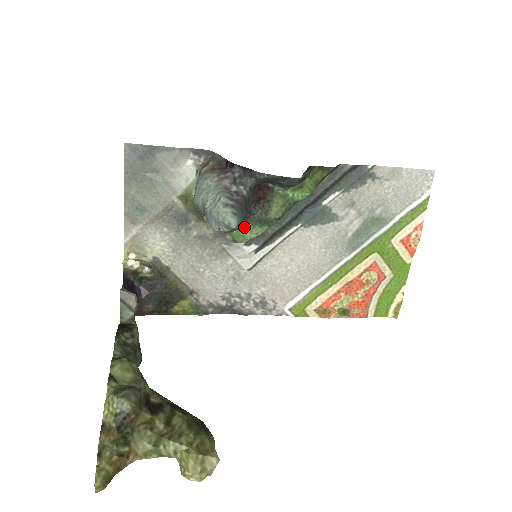
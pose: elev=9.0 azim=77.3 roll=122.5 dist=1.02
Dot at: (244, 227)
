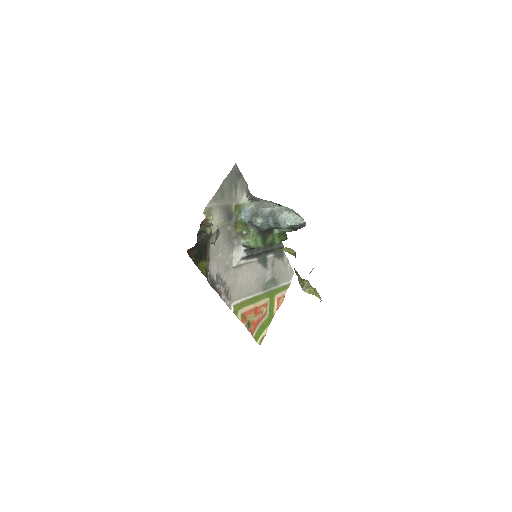
Dot at: (258, 238)
